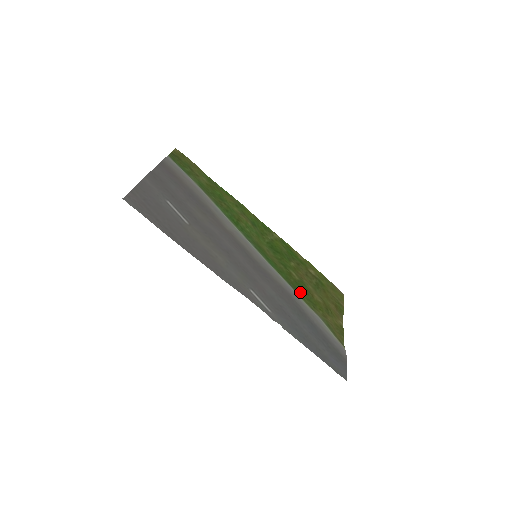
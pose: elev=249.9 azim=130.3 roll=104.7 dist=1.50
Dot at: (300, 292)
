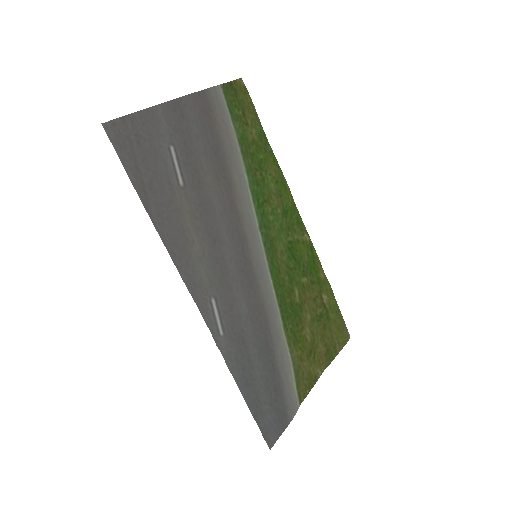
Dot at: (288, 319)
